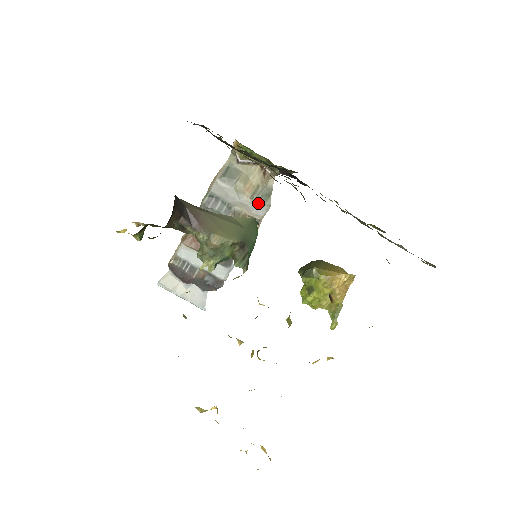
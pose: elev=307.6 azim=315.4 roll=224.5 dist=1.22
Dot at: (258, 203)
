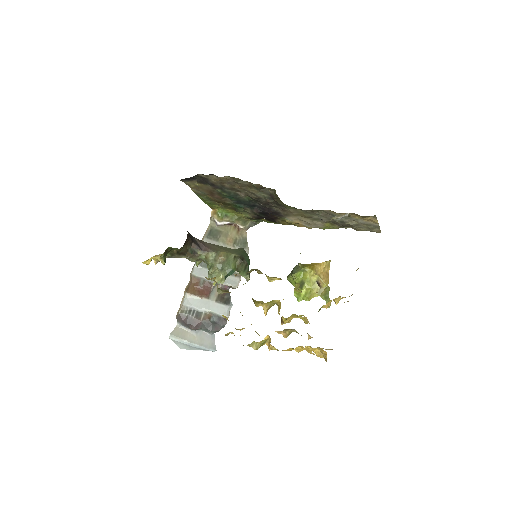
Dot at: occluded
